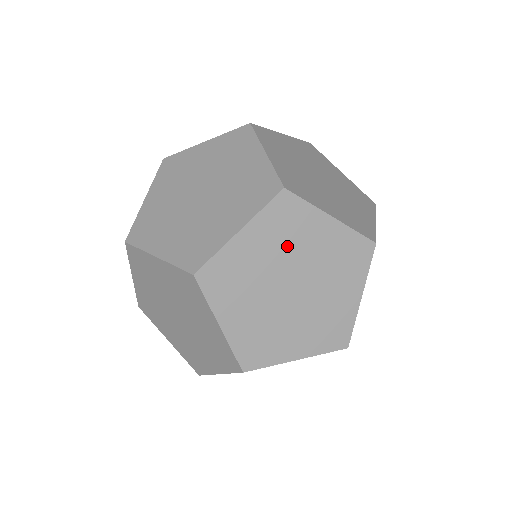
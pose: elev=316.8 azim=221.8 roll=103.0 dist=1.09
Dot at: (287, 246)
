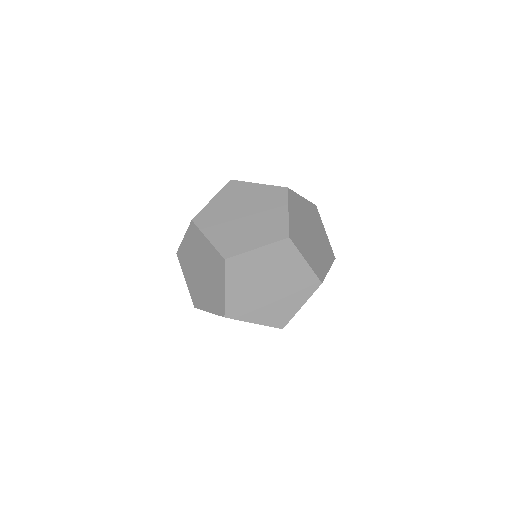
Dot at: (237, 200)
